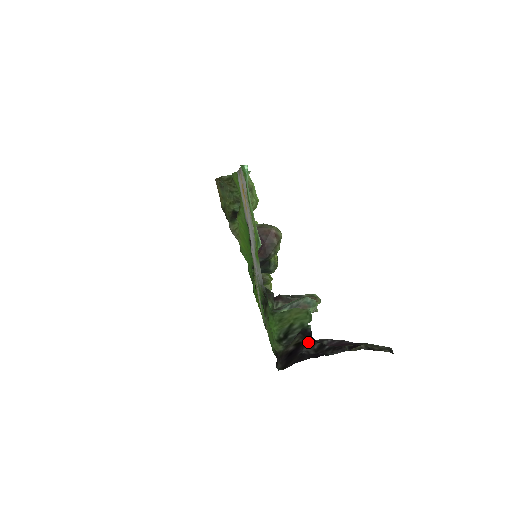
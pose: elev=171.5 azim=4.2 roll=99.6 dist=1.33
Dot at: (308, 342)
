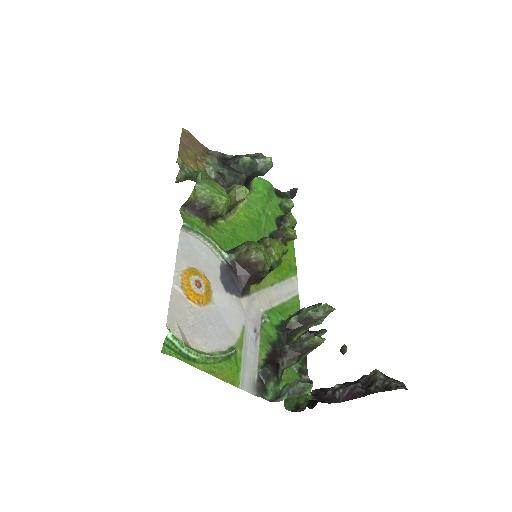
Dot at: (323, 391)
